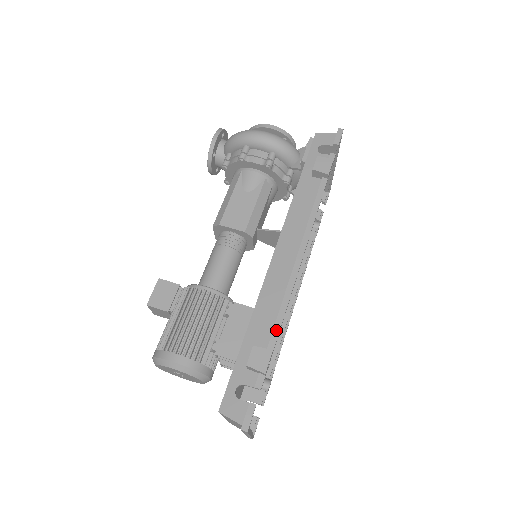
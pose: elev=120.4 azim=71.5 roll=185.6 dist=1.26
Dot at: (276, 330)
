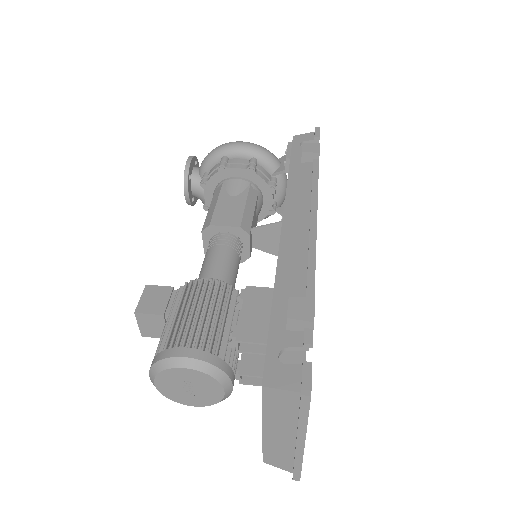
Dot at: (310, 283)
